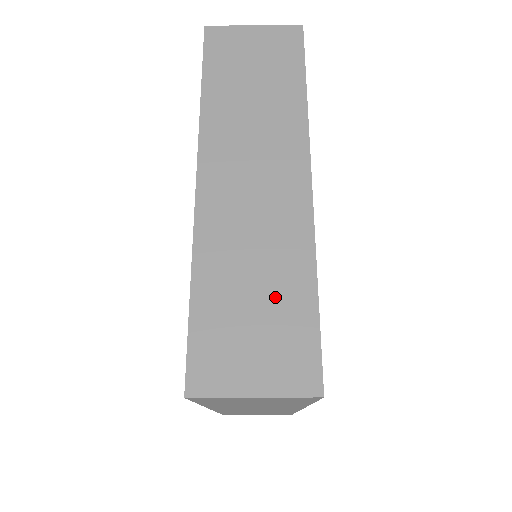
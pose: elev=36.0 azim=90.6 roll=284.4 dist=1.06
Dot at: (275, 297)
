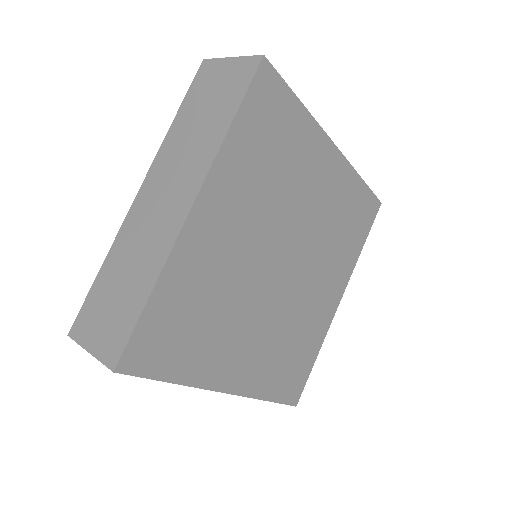
Dot at: occluded
